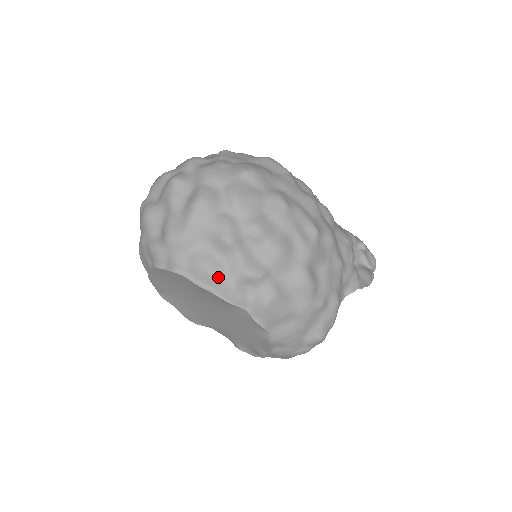
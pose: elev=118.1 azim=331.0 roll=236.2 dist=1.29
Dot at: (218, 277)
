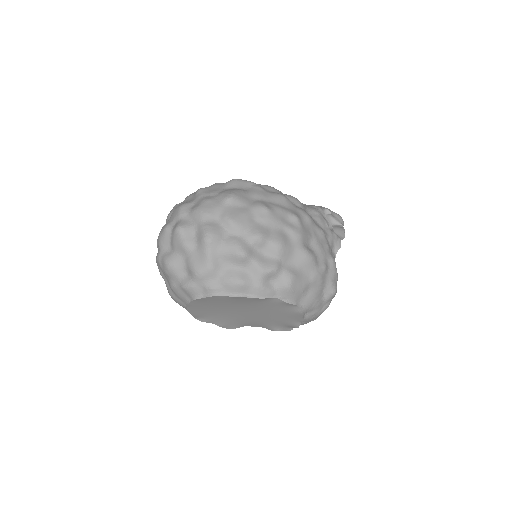
Dot at: (247, 284)
